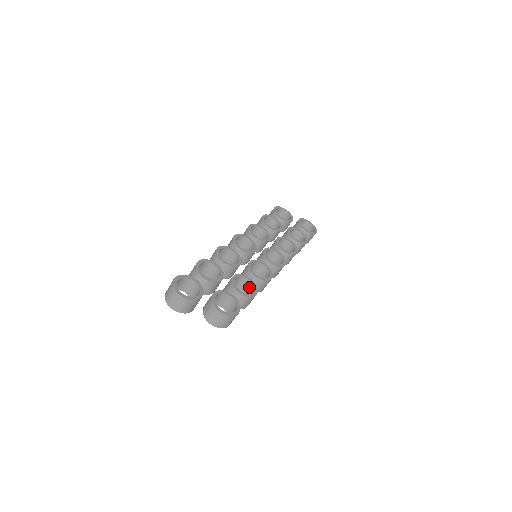
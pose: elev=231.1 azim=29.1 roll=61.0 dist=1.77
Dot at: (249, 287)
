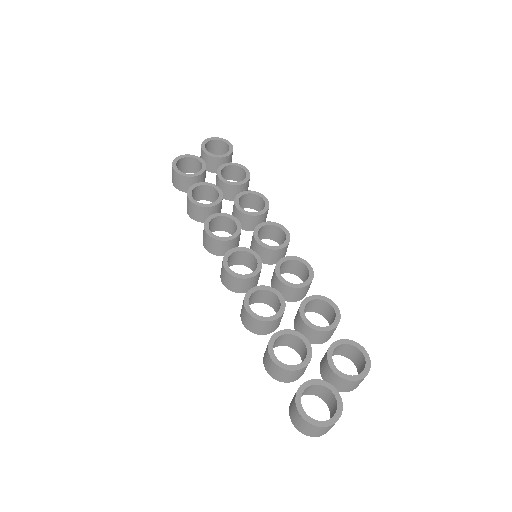
Dot at: (314, 304)
